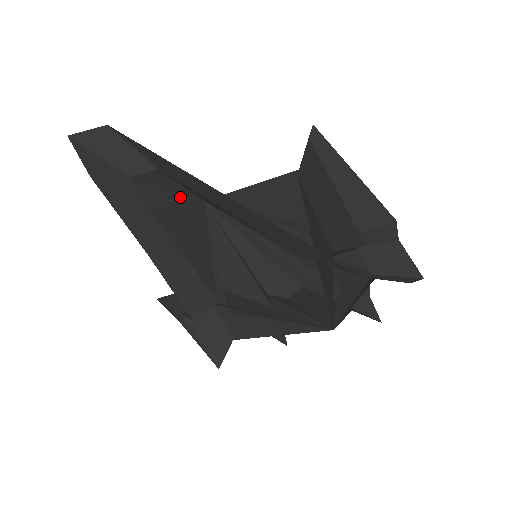
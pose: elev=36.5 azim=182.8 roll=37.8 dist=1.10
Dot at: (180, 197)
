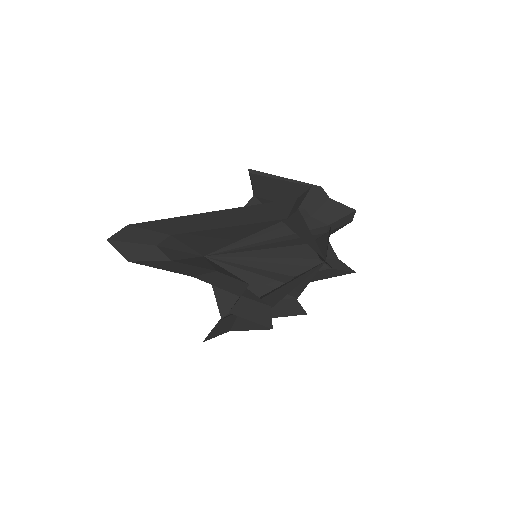
Dot at: (189, 255)
